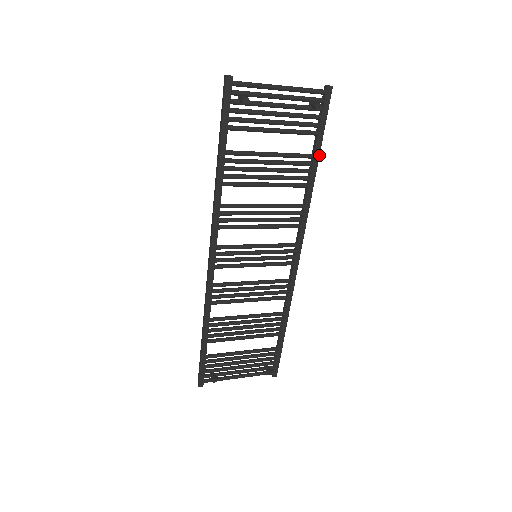
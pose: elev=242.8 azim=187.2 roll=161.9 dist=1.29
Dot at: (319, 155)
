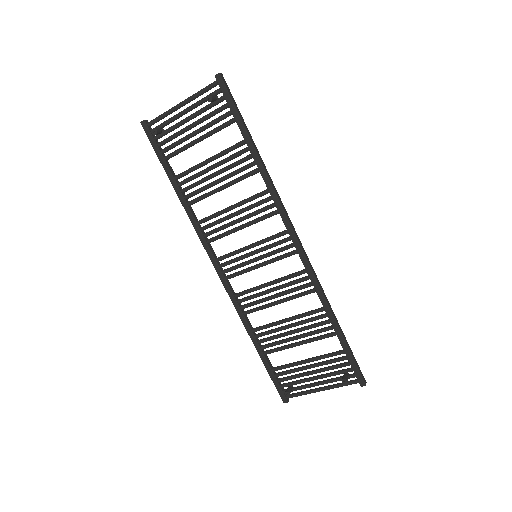
Dot at: (249, 137)
